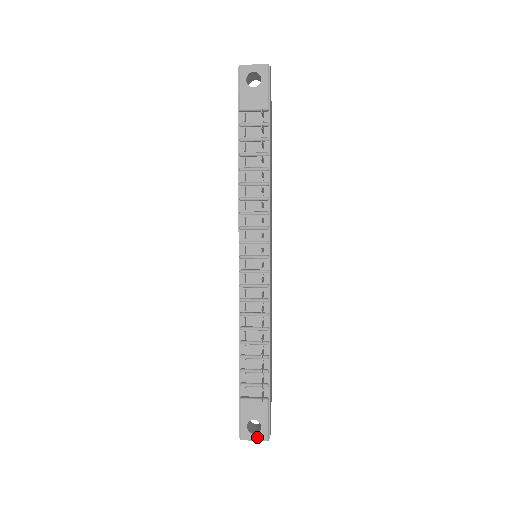
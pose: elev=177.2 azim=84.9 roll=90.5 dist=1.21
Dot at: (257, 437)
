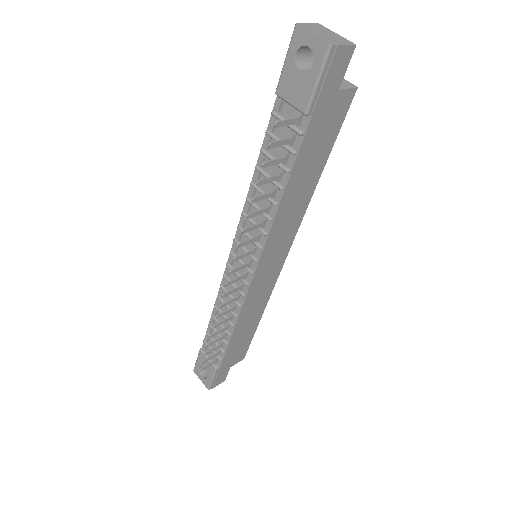
Dot at: (203, 380)
